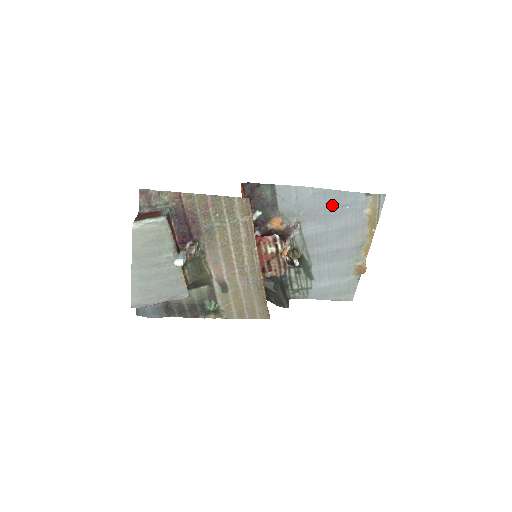
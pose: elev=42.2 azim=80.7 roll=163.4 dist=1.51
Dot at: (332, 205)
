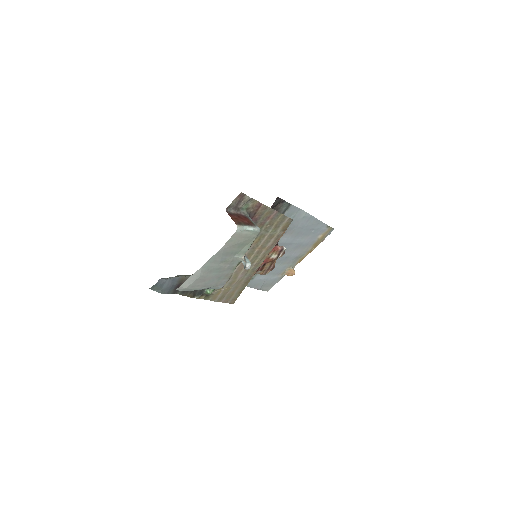
Dot at: (307, 227)
